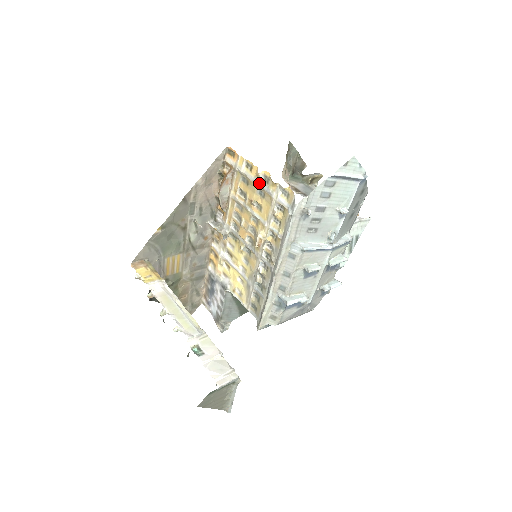
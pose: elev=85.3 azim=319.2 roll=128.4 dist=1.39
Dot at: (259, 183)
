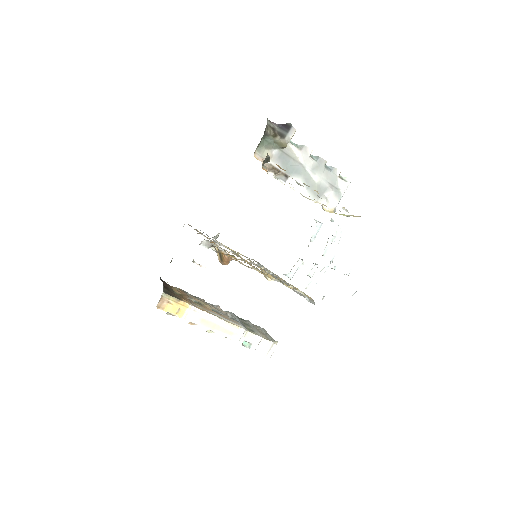
Dot at: occluded
